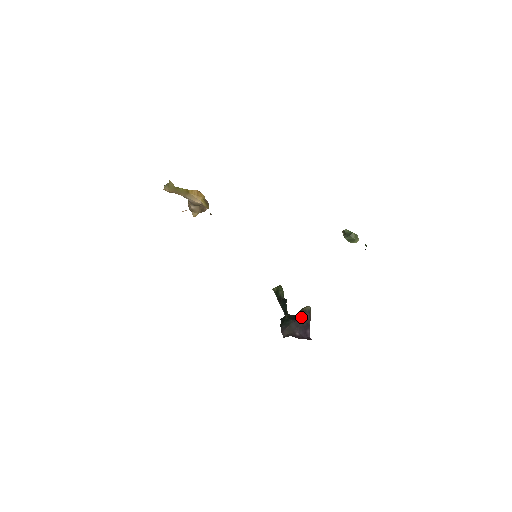
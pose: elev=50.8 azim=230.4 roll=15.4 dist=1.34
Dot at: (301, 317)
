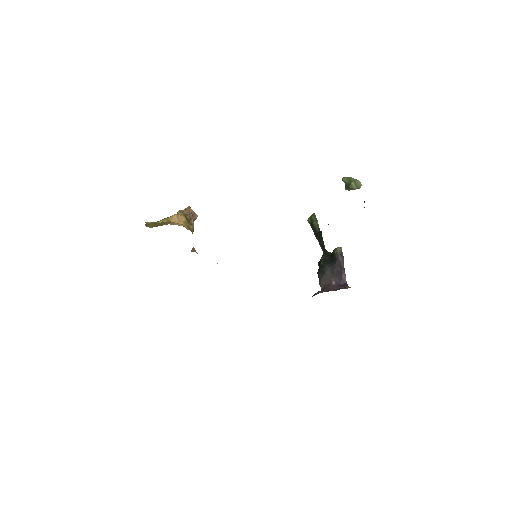
Dot at: (334, 261)
